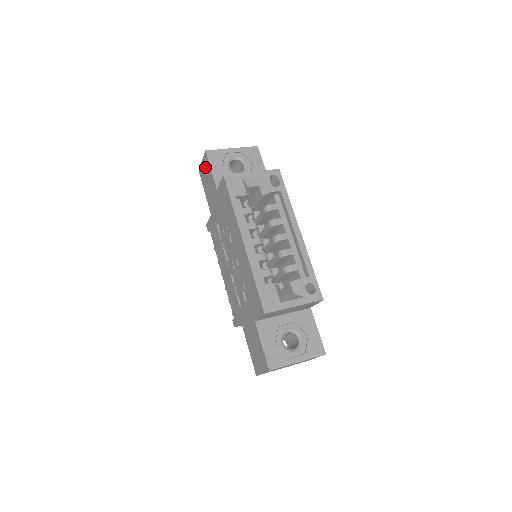
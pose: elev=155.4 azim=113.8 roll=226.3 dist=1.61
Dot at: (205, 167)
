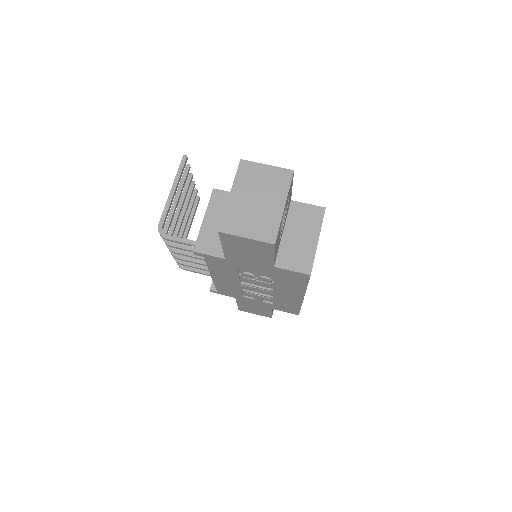
Dot at: (254, 246)
